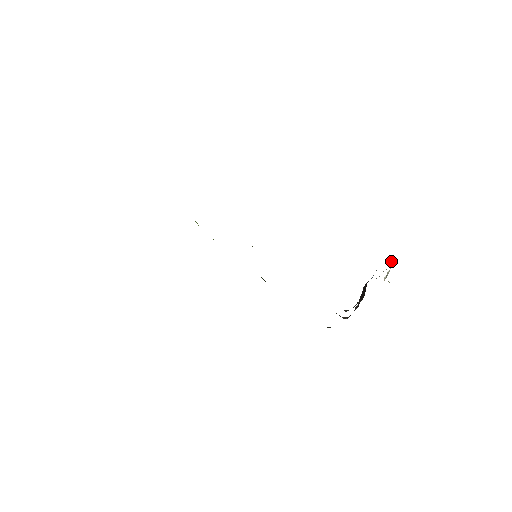
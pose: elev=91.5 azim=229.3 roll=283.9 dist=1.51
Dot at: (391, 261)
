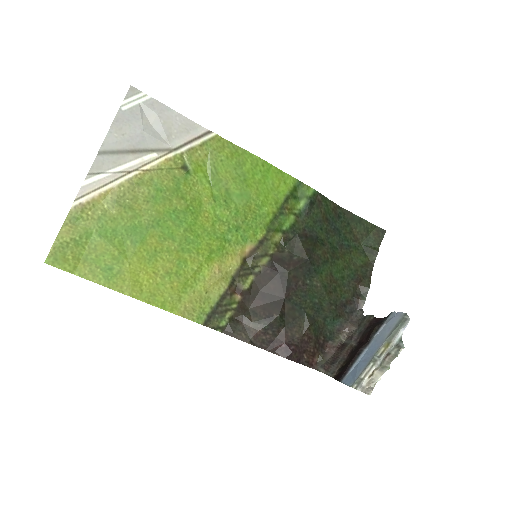
Dot at: (366, 392)
